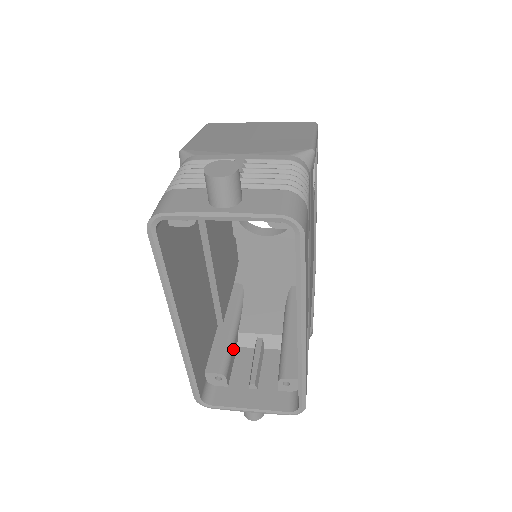
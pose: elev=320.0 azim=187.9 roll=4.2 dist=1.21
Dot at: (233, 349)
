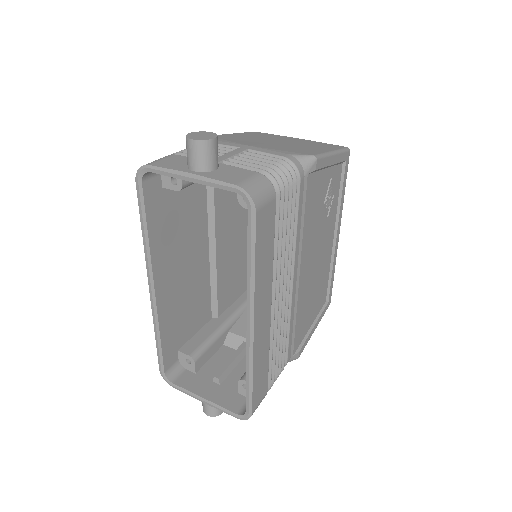
Dot at: (215, 342)
